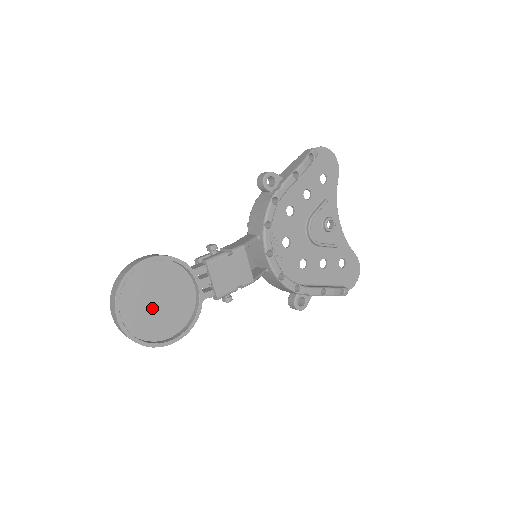
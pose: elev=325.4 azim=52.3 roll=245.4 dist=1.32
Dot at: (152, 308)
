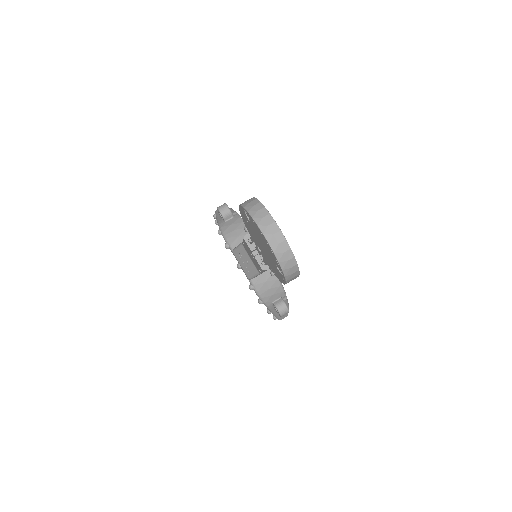
Dot at: occluded
